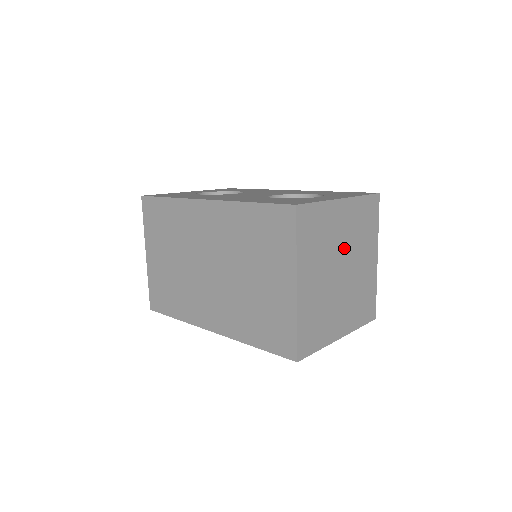
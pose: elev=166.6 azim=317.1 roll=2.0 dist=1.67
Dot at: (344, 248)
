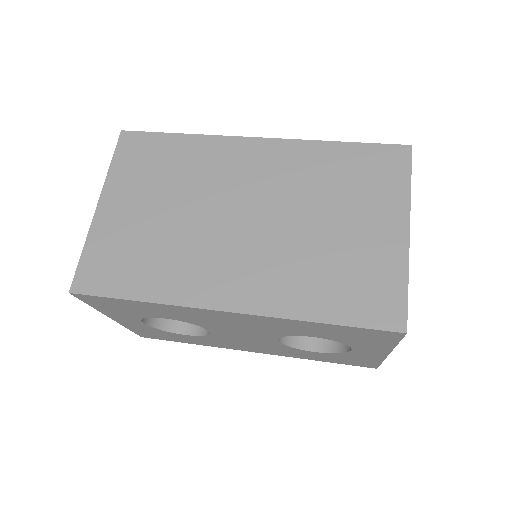
Dot at: occluded
